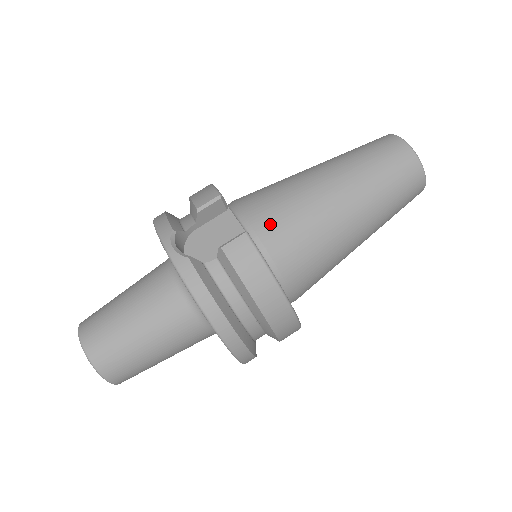
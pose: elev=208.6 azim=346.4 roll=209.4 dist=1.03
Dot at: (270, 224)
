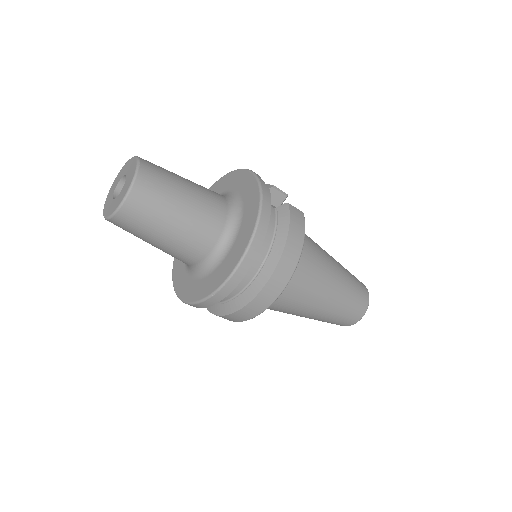
Dot at: occluded
